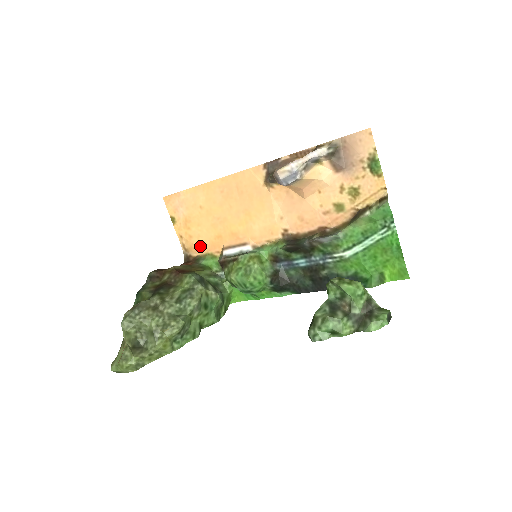
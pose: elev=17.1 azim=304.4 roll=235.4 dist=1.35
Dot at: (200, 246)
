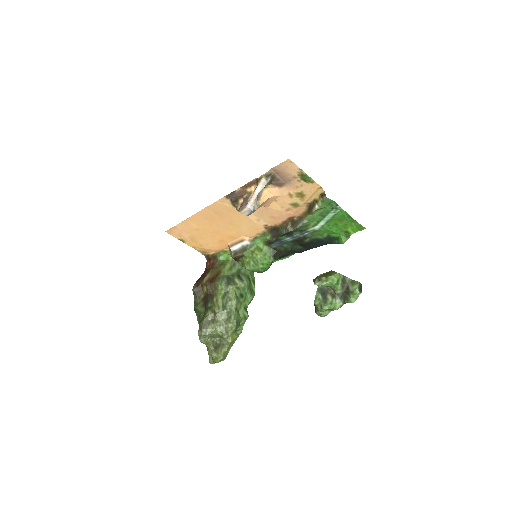
Dot at: (211, 248)
